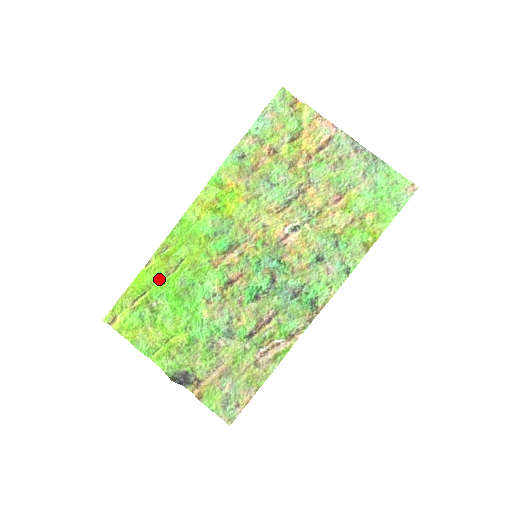
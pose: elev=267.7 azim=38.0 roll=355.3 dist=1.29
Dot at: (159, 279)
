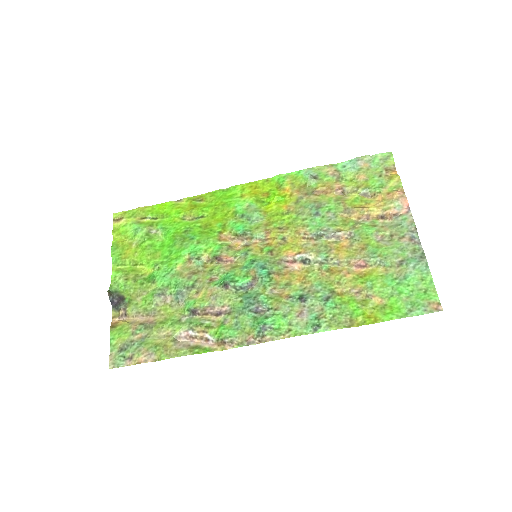
Dot at: (175, 216)
